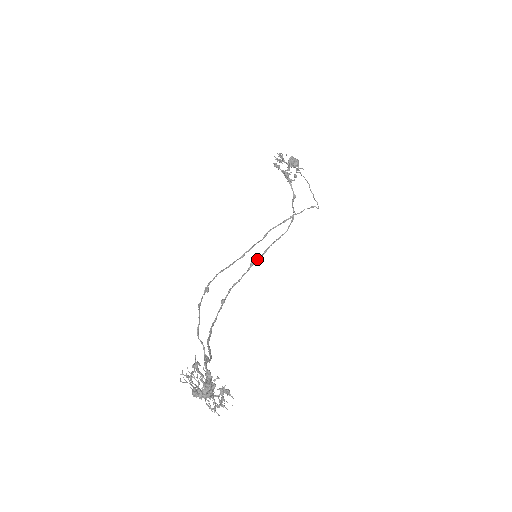
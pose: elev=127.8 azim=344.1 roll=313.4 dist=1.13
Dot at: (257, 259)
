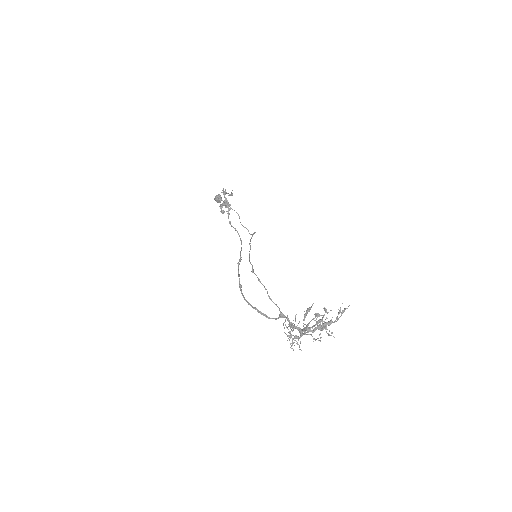
Dot at: (240, 261)
